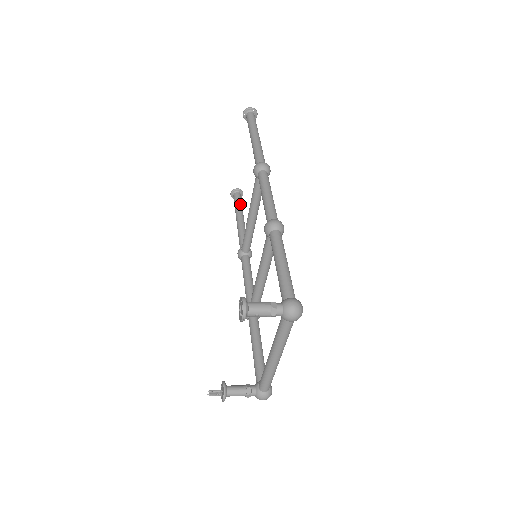
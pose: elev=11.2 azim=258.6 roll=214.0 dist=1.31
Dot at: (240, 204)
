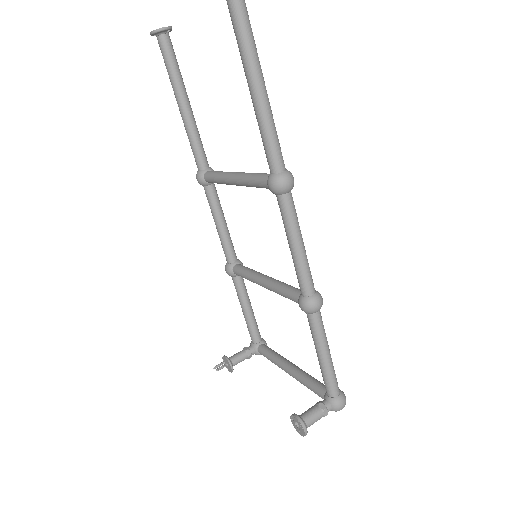
Dot at: (177, 68)
